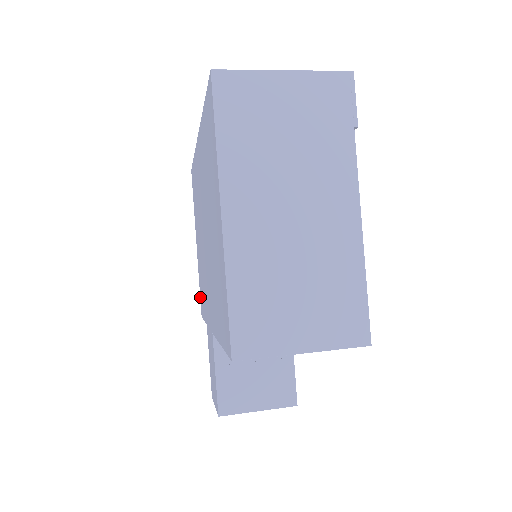
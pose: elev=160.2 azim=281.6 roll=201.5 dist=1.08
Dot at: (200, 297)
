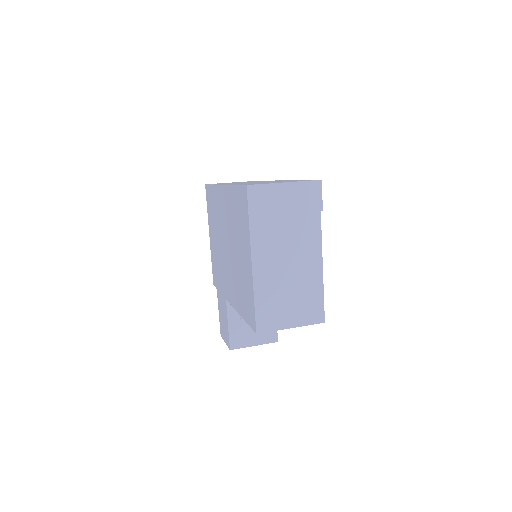
Dot at: (213, 272)
